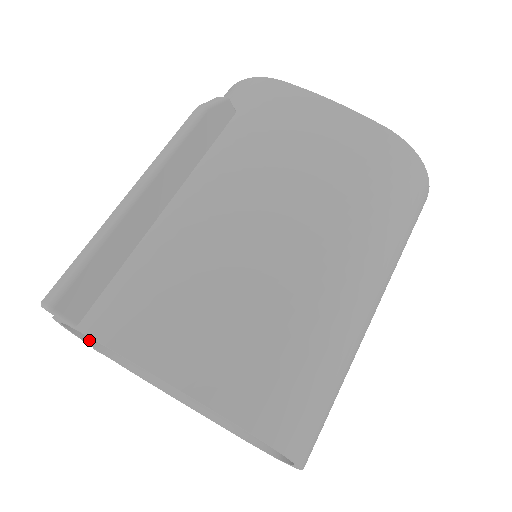
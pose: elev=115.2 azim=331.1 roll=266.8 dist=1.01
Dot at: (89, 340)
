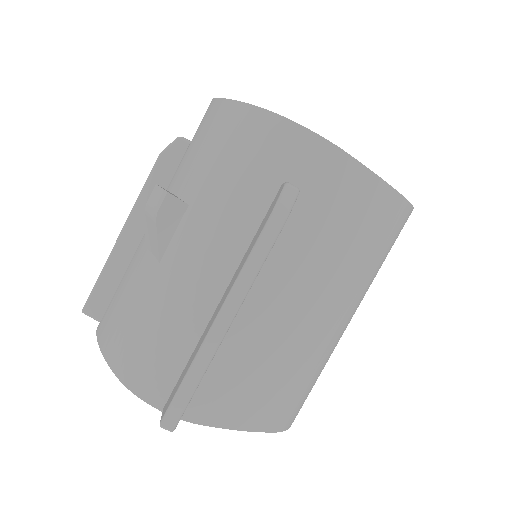
Dot at: occluded
